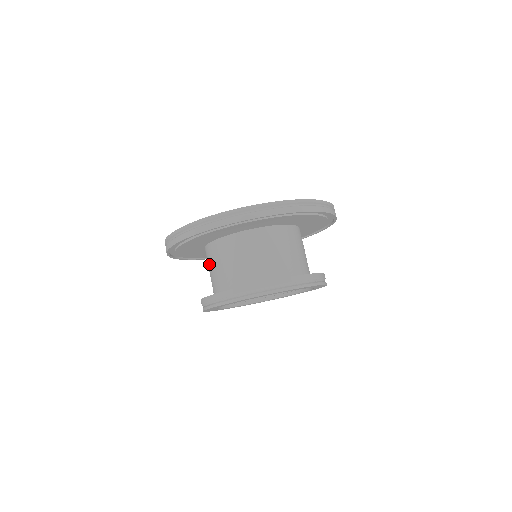
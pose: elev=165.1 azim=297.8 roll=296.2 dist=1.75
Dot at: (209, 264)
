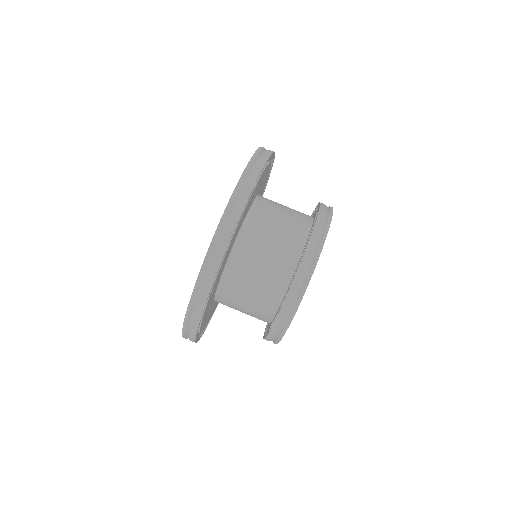
Dot at: (236, 305)
